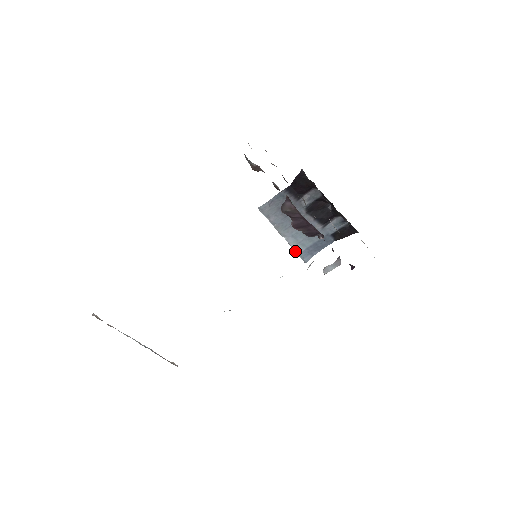
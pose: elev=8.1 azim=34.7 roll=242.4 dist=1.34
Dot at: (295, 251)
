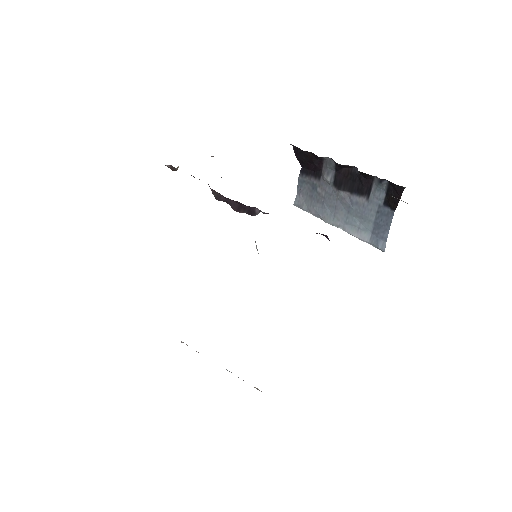
Dot at: (362, 240)
